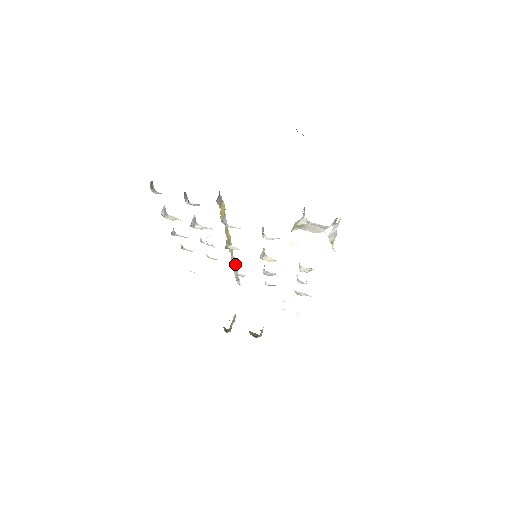
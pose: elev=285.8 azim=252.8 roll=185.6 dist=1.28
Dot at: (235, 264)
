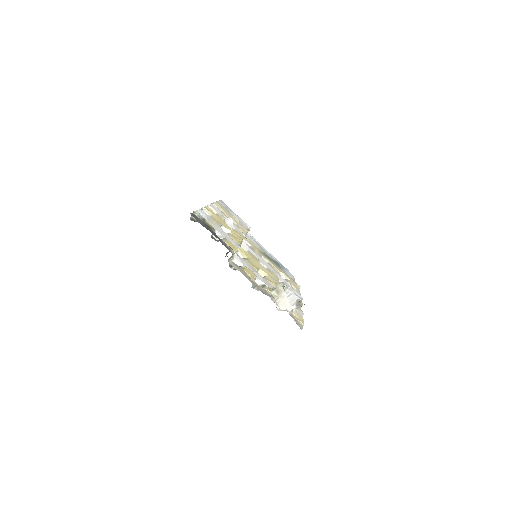
Dot at: occluded
